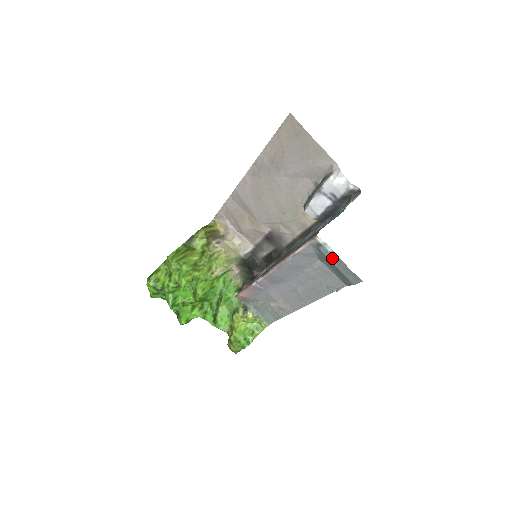
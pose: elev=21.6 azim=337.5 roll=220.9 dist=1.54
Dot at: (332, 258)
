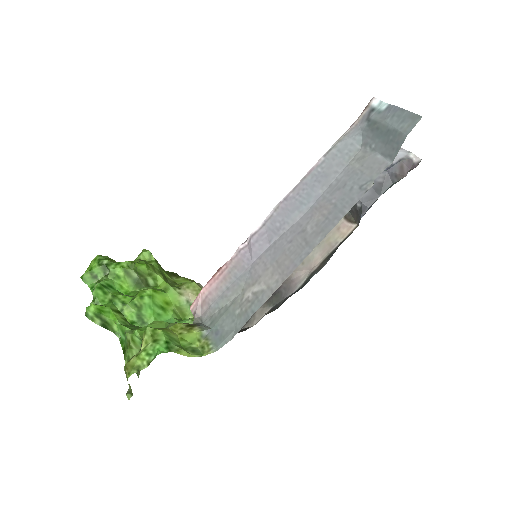
Dot at: (385, 115)
